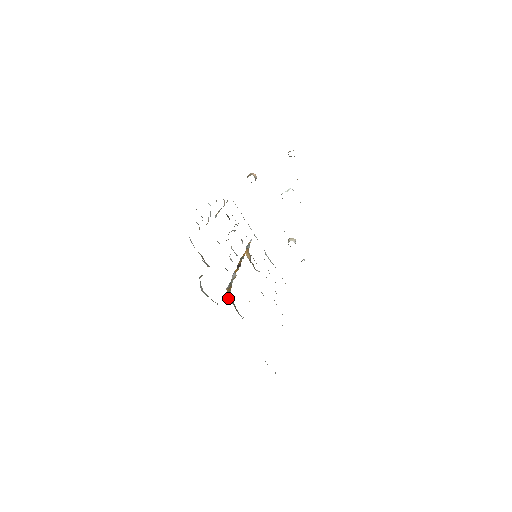
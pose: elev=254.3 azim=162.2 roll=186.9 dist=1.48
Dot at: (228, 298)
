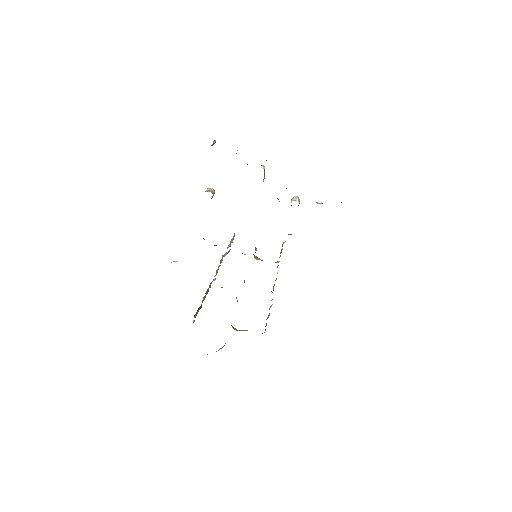
Dot at: occluded
